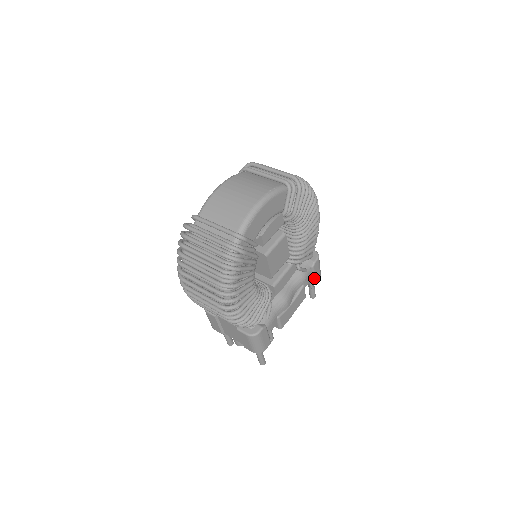
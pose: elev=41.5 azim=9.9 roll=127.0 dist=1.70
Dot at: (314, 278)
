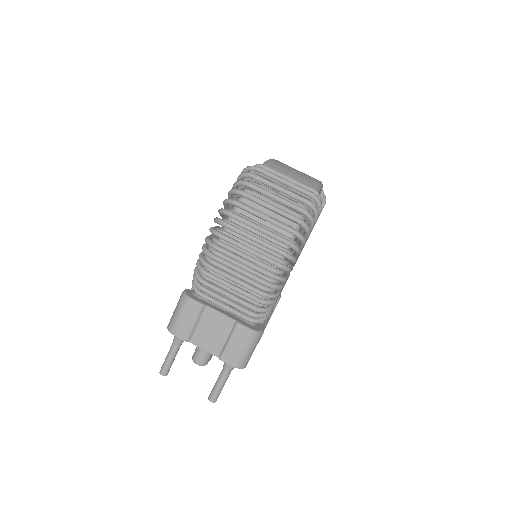
Dot at: occluded
